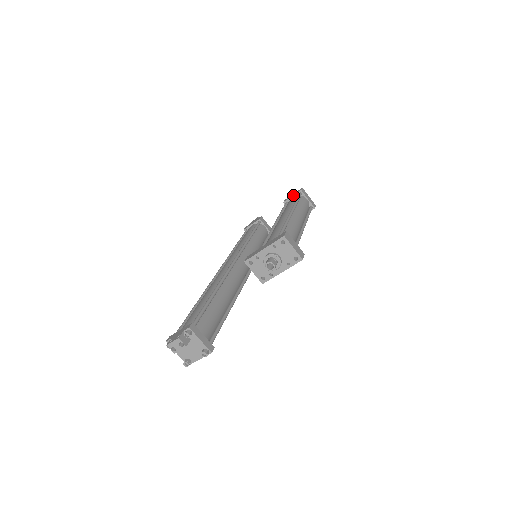
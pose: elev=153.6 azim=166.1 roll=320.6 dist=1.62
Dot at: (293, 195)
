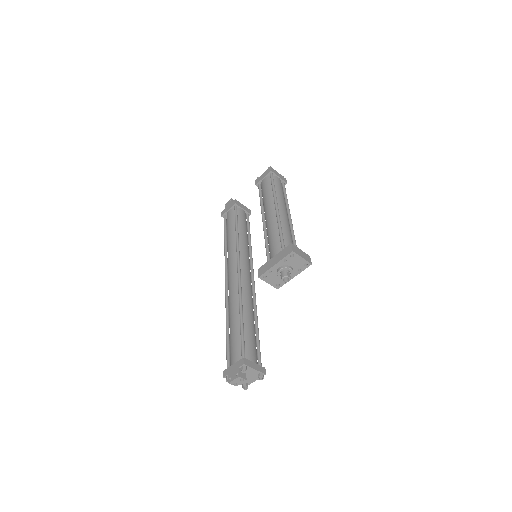
Dot at: (264, 177)
